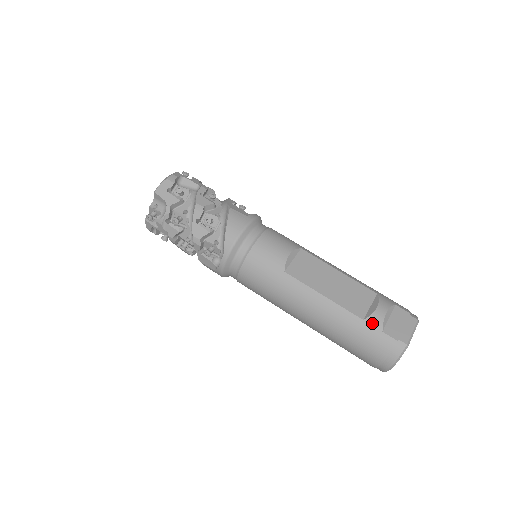
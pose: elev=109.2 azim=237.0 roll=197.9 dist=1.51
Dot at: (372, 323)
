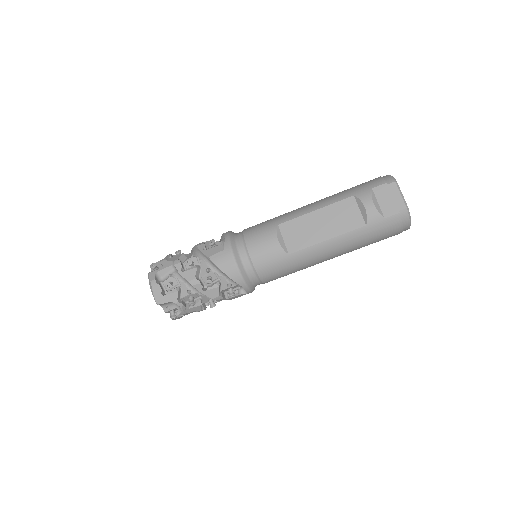
Dot at: (373, 221)
